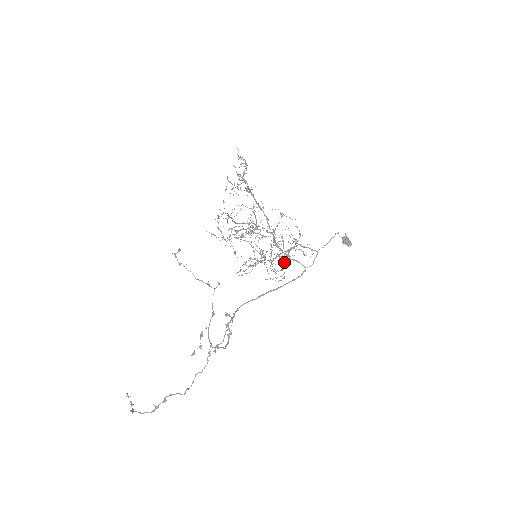
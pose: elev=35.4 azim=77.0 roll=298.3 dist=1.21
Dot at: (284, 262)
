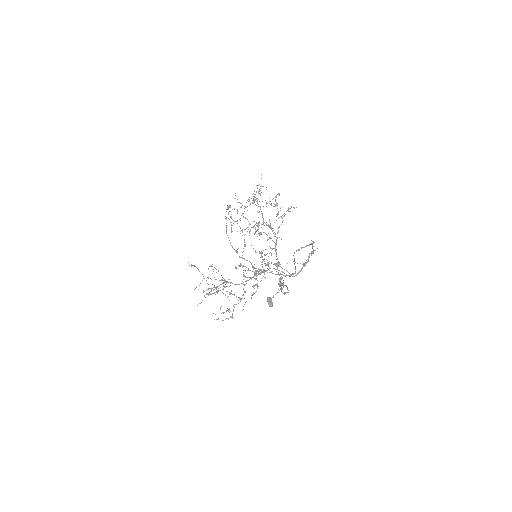
Dot at: occluded
